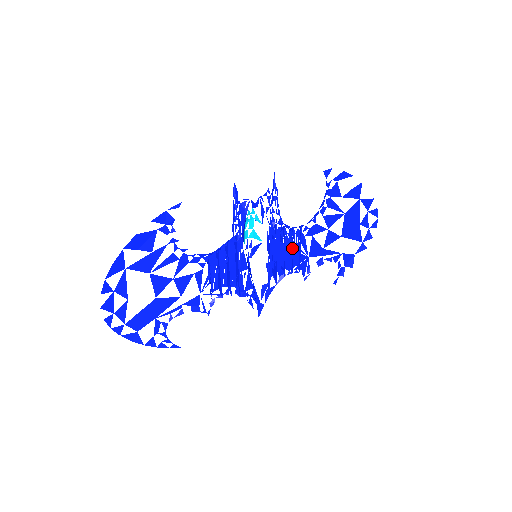
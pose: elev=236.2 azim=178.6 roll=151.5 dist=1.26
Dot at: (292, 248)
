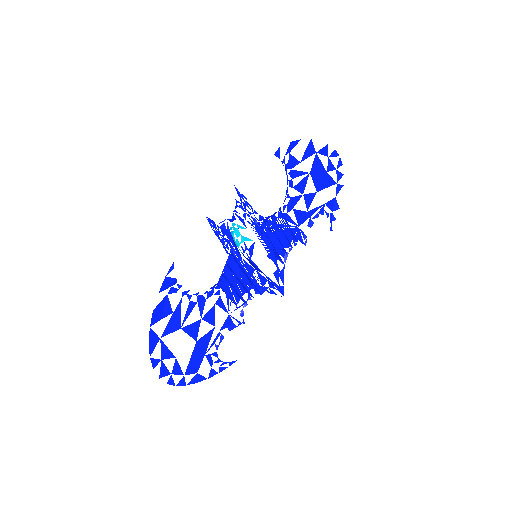
Dot at: (282, 230)
